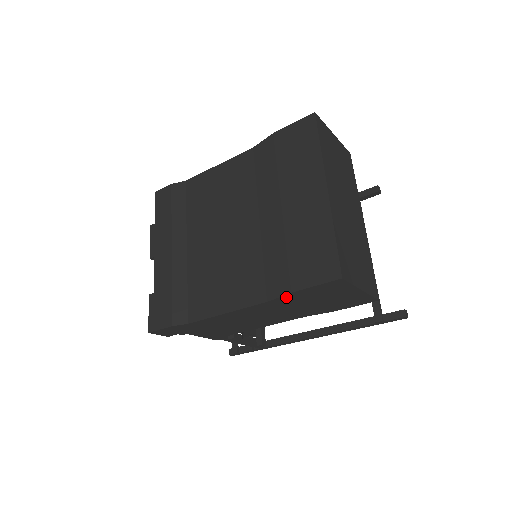
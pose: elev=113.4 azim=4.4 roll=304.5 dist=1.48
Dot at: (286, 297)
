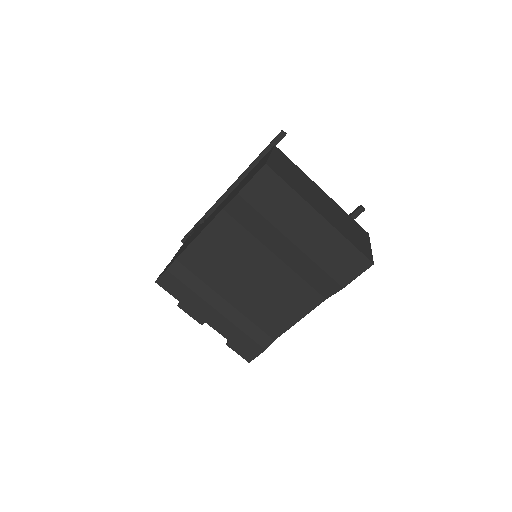
Dot at: (337, 290)
